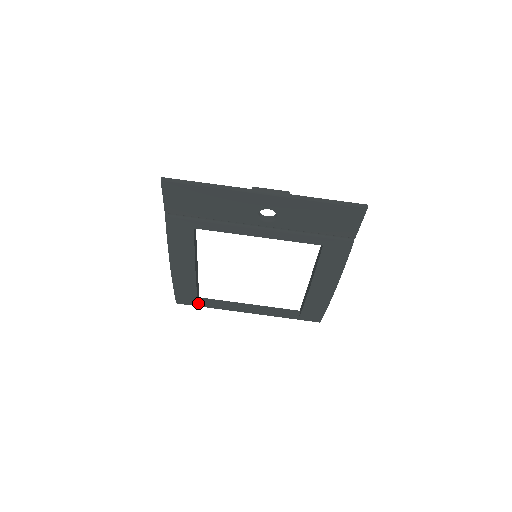
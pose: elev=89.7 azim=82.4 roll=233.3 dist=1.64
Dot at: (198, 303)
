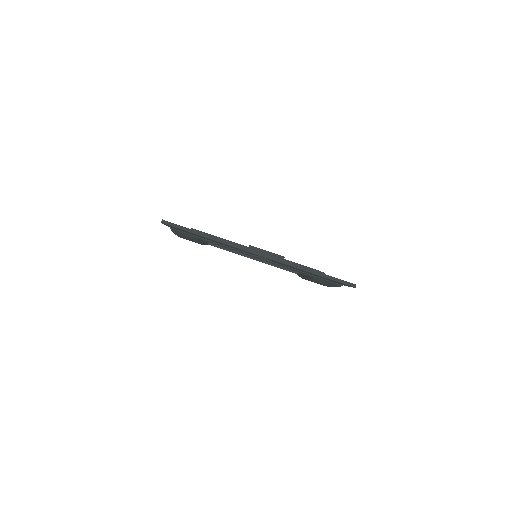
Dot at: (208, 244)
